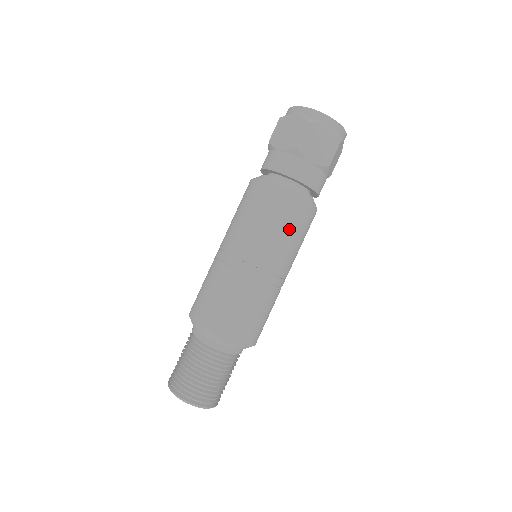
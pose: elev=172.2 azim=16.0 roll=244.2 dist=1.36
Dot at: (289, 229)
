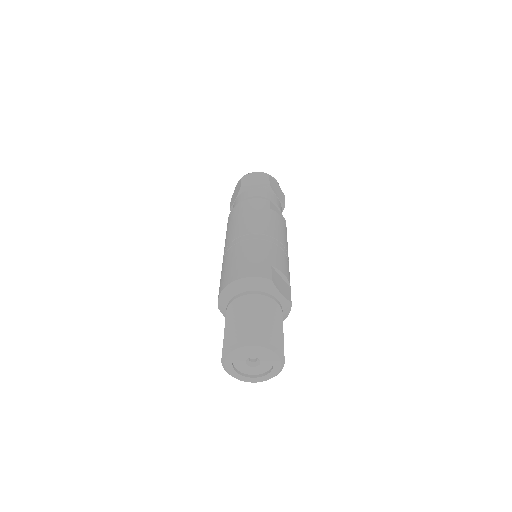
Dot at: (285, 228)
